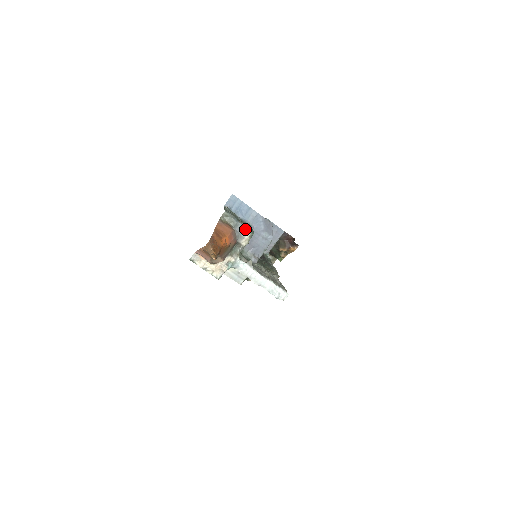
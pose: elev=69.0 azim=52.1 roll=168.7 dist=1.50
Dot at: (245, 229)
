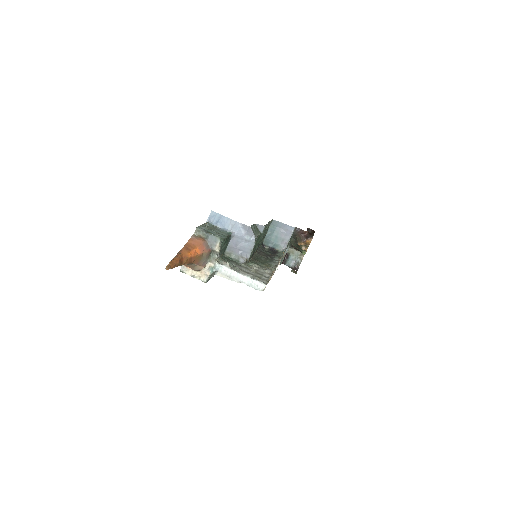
Dot at: (215, 238)
